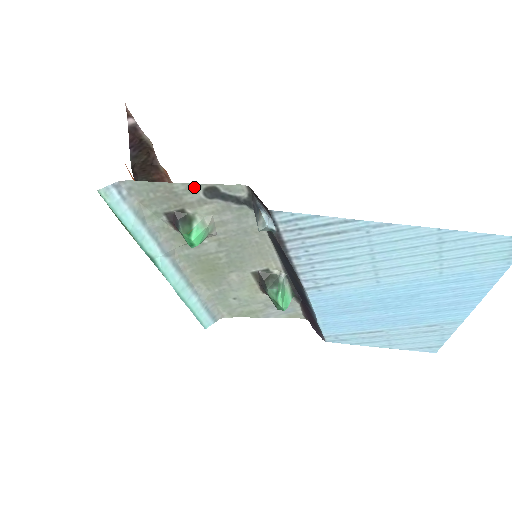
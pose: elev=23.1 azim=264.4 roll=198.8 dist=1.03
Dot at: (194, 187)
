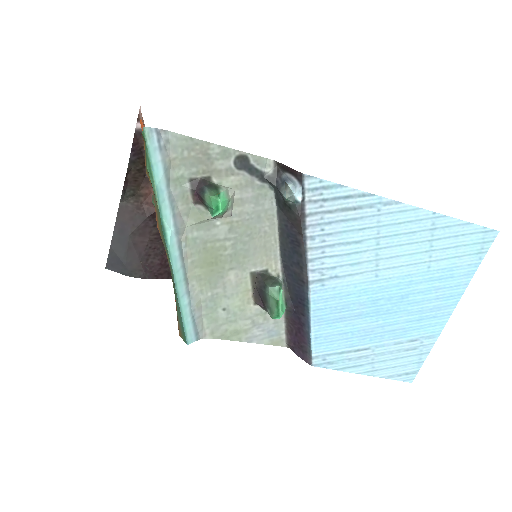
Dot at: (228, 152)
